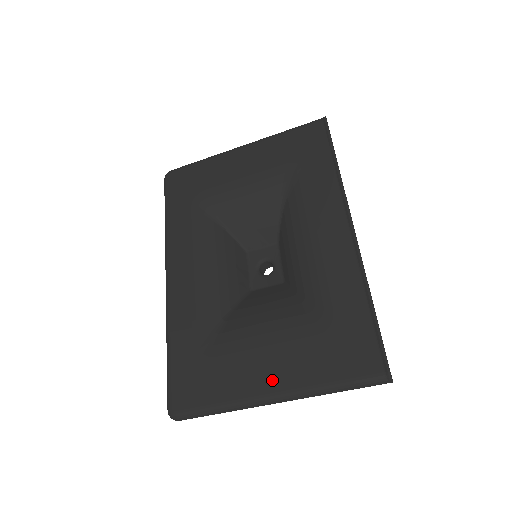
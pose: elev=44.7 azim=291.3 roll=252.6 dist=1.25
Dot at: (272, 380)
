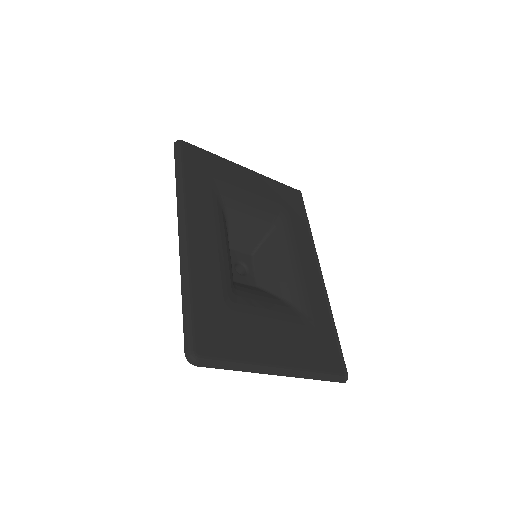
Dot at: (279, 356)
